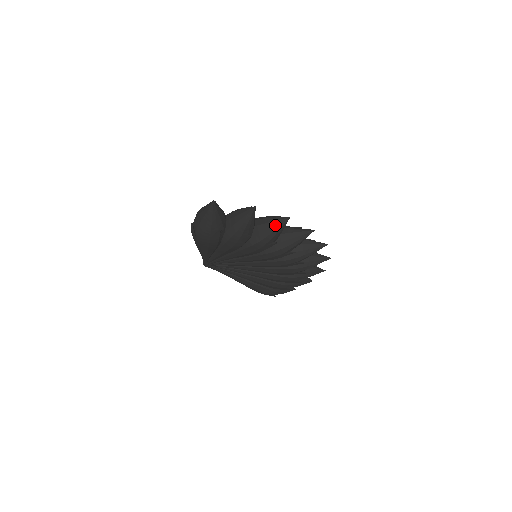
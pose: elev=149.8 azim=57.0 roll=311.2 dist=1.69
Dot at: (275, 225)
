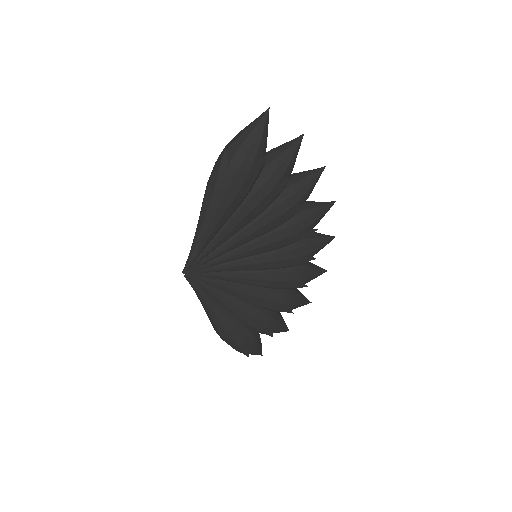
Dot at: (311, 174)
